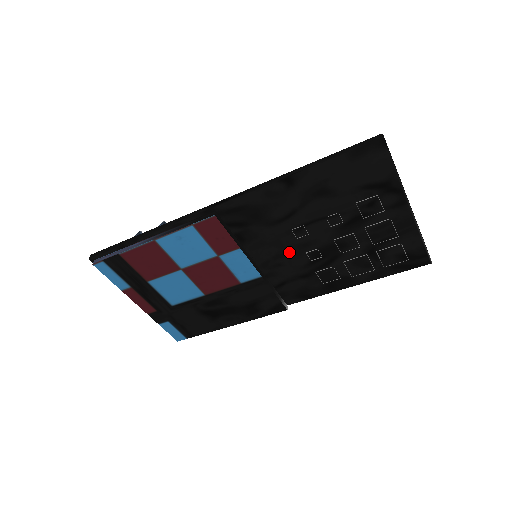
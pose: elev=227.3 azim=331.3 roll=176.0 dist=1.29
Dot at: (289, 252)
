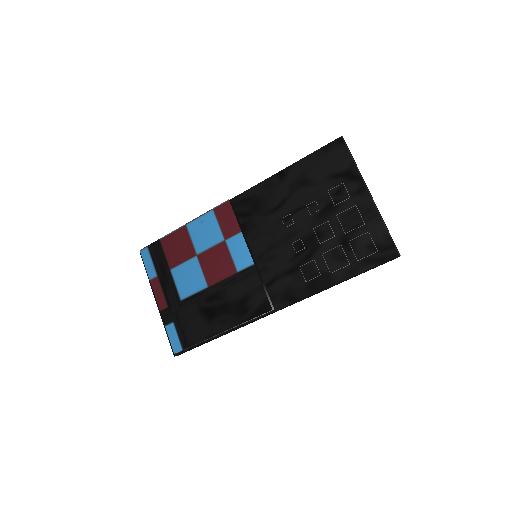
Dot at: (279, 243)
